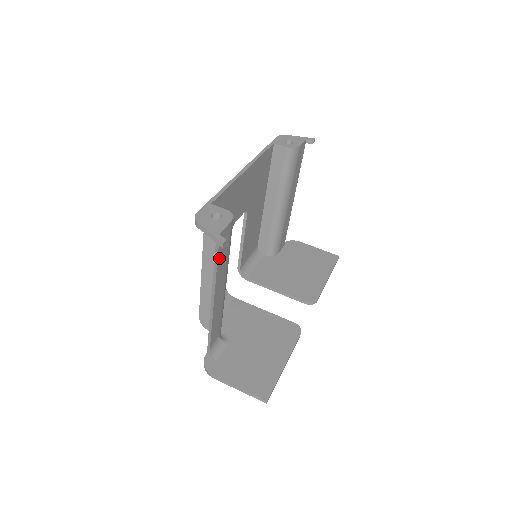
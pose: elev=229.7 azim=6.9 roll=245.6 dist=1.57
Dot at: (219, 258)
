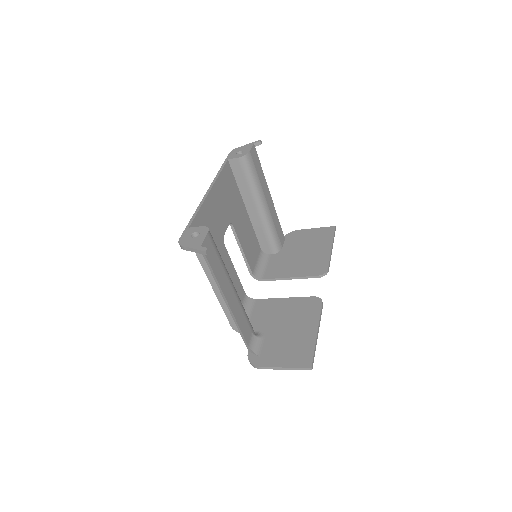
Dot at: (212, 266)
